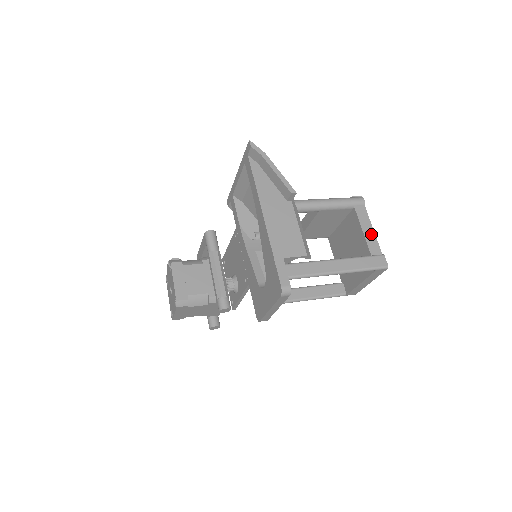
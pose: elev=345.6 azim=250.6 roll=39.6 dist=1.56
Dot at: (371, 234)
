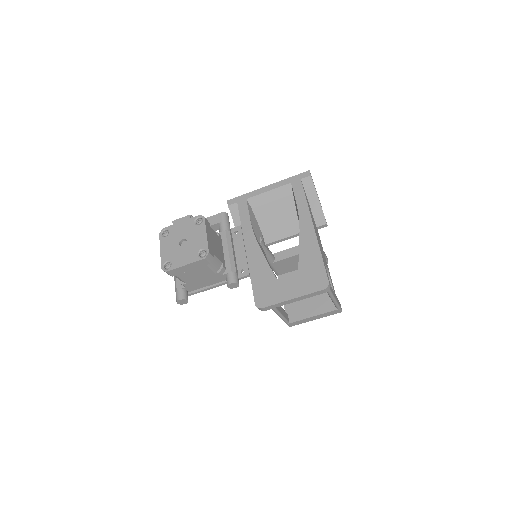
Dot at: occluded
